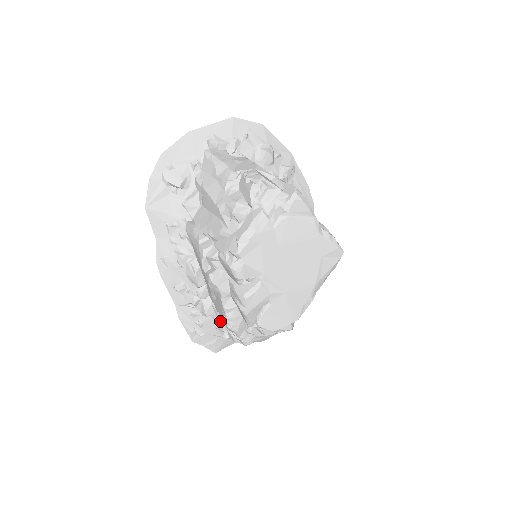
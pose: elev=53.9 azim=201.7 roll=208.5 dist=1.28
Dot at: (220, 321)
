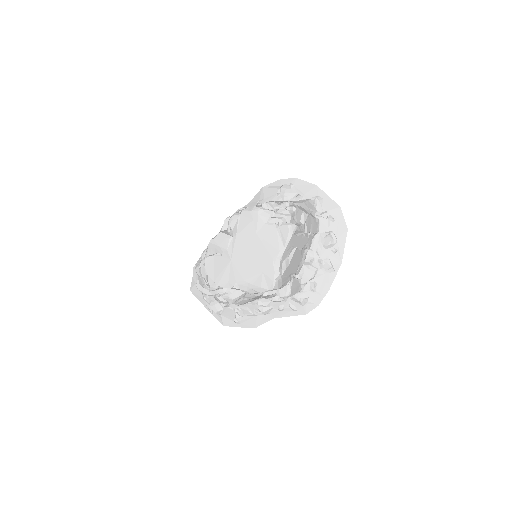
Dot at: occluded
